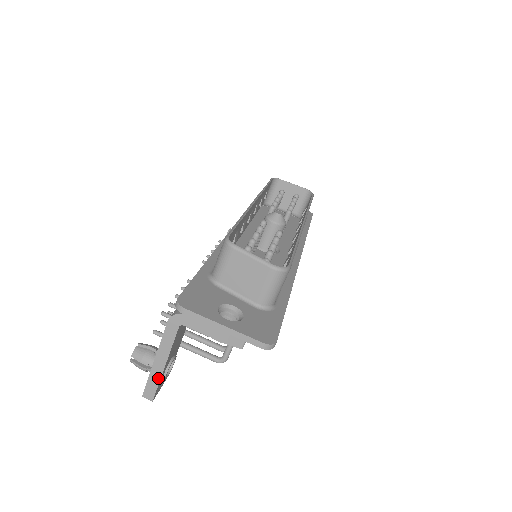
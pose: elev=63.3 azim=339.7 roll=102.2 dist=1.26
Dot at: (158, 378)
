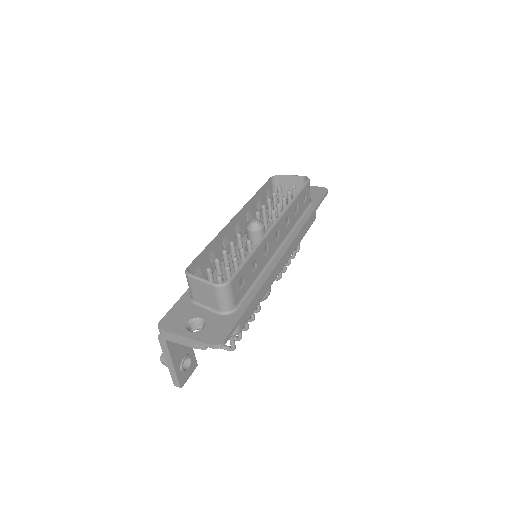
Dot at: (175, 374)
